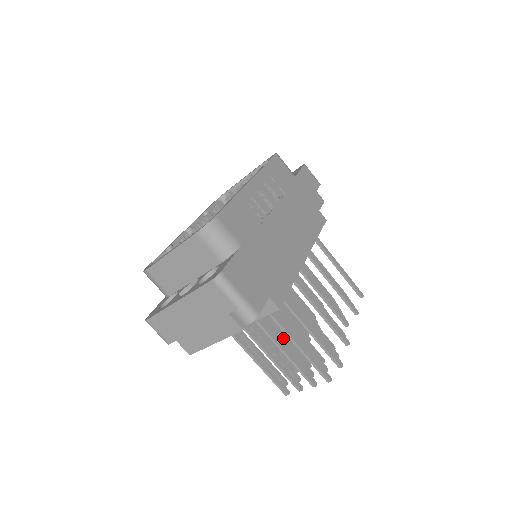
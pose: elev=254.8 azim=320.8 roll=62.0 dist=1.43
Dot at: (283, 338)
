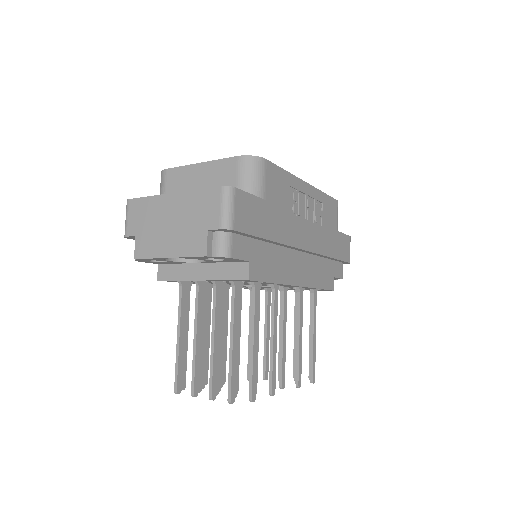
Dot at: occluded
